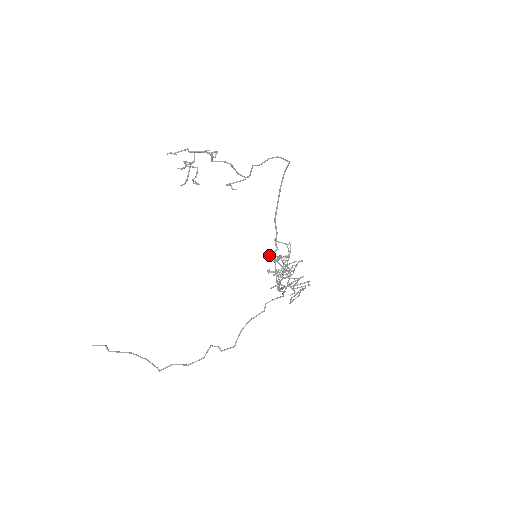
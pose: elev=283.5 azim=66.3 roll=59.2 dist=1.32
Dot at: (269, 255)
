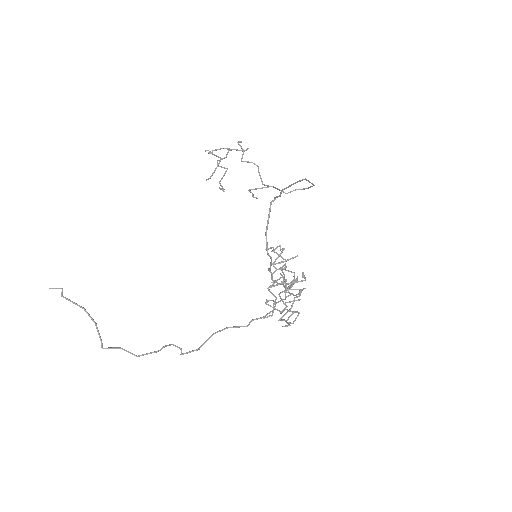
Dot at: (272, 282)
